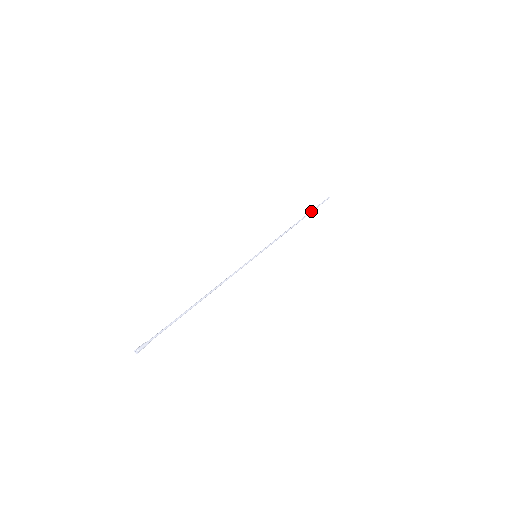
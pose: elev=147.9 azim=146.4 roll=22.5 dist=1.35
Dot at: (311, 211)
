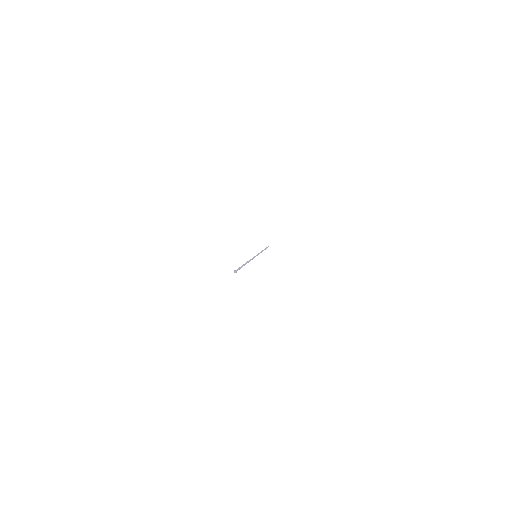
Dot at: (266, 248)
